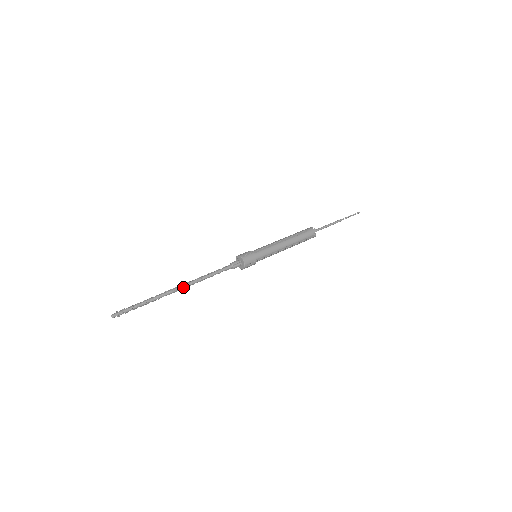
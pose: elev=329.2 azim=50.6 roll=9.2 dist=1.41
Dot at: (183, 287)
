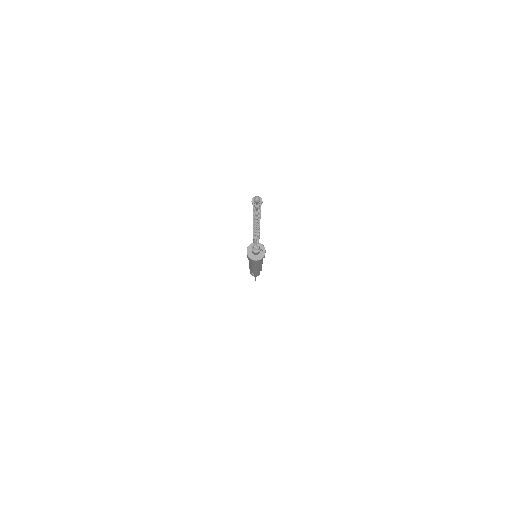
Dot at: (259, 231)
